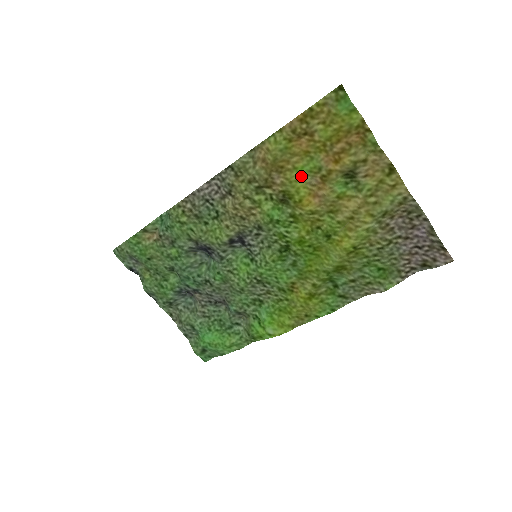
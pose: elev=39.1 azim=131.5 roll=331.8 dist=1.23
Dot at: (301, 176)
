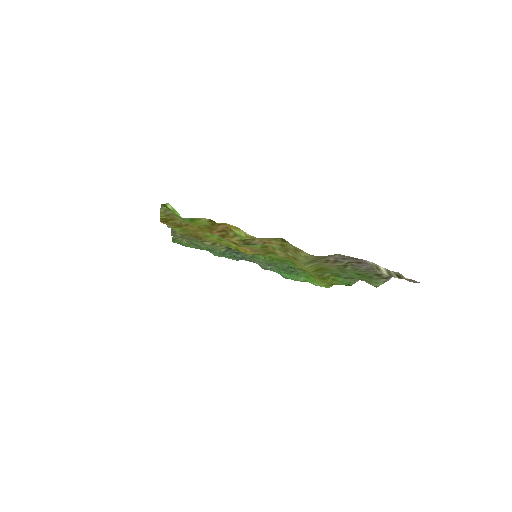
Dot at: (218, 239)
